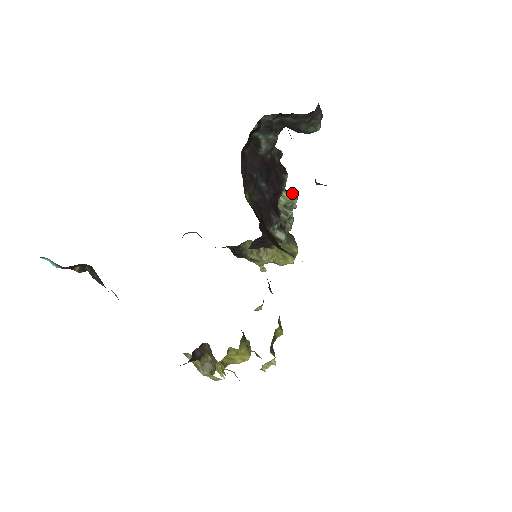
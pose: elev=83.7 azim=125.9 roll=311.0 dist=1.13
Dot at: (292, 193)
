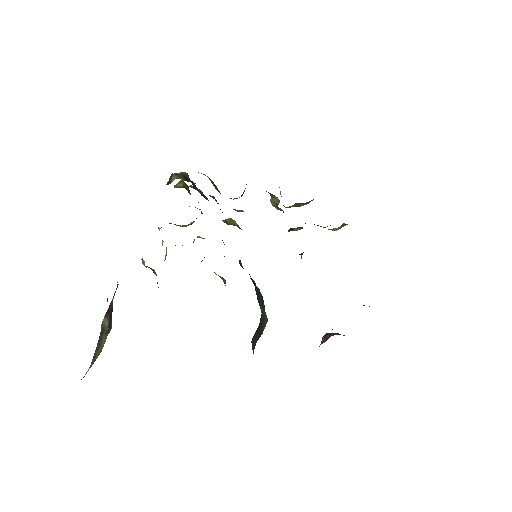
Dot at: (344, 225)
